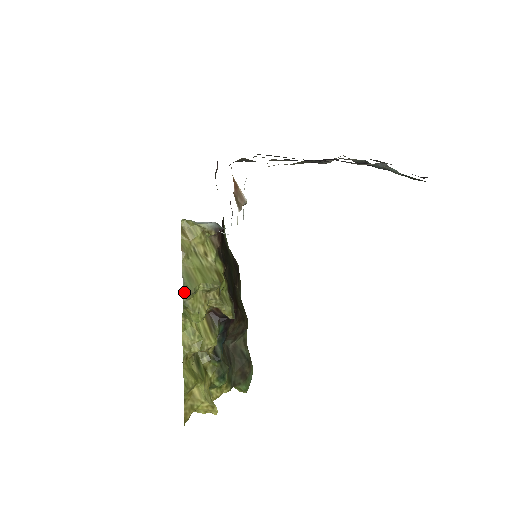
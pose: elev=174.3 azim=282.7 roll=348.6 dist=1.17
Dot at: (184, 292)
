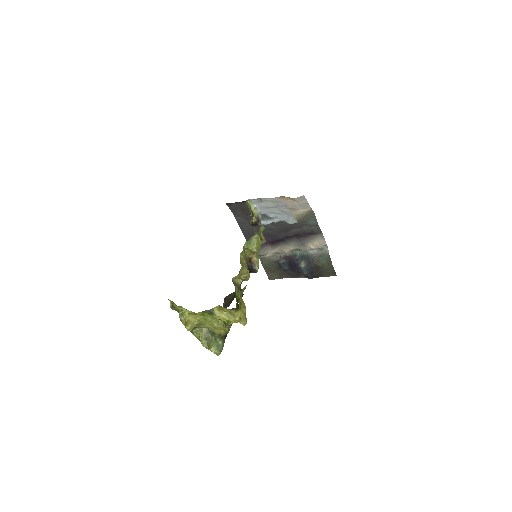
Dot at: (262, 225)
